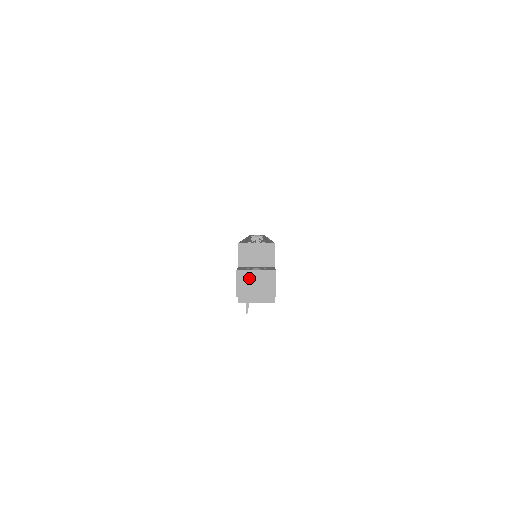
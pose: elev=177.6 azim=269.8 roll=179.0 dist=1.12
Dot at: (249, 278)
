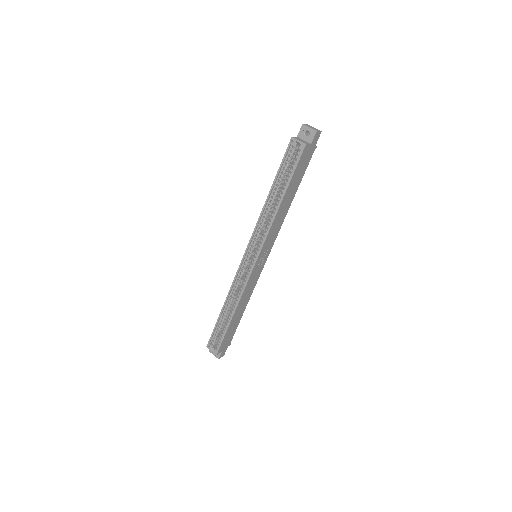
Dot at: (213, 353)
